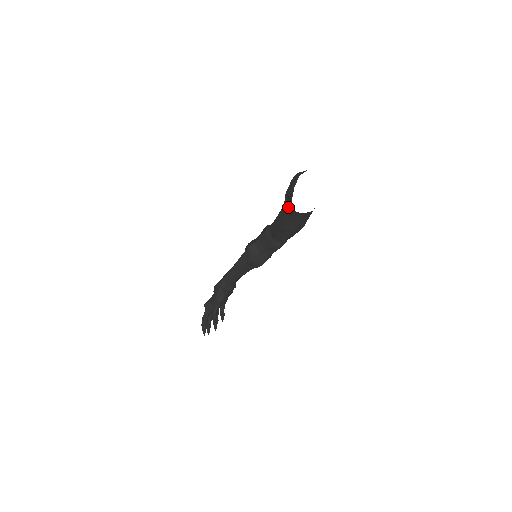
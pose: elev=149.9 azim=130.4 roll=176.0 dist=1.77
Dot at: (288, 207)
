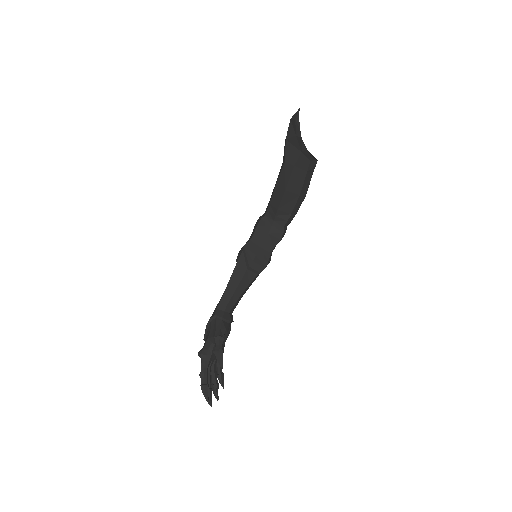
Dot at: (292, 155)
